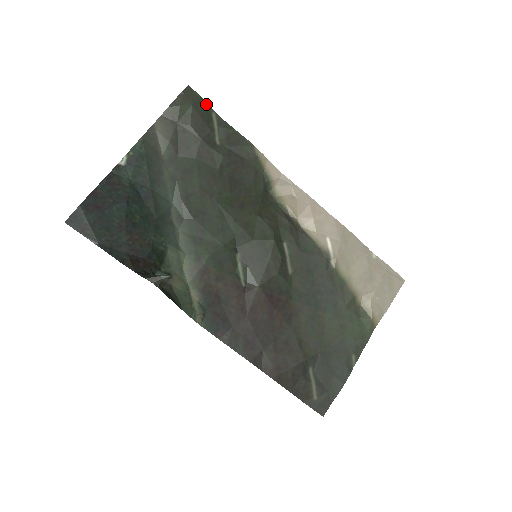
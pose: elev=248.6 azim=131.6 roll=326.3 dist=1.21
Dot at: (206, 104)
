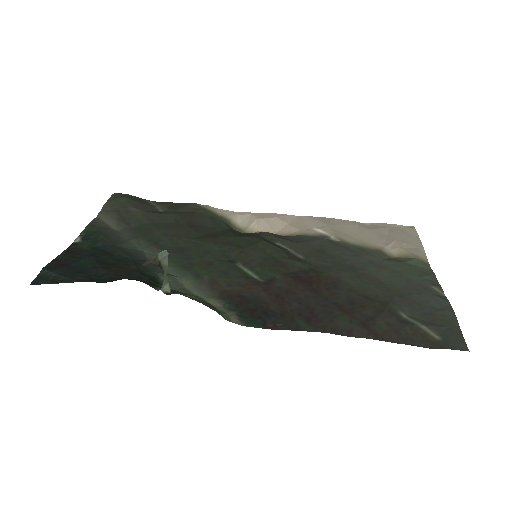
Dot at: (138, 198)
